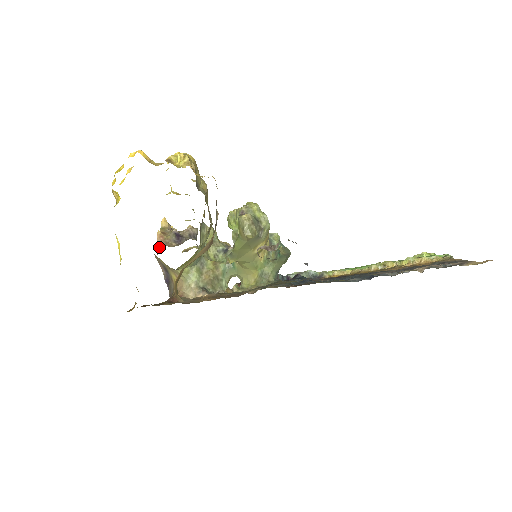
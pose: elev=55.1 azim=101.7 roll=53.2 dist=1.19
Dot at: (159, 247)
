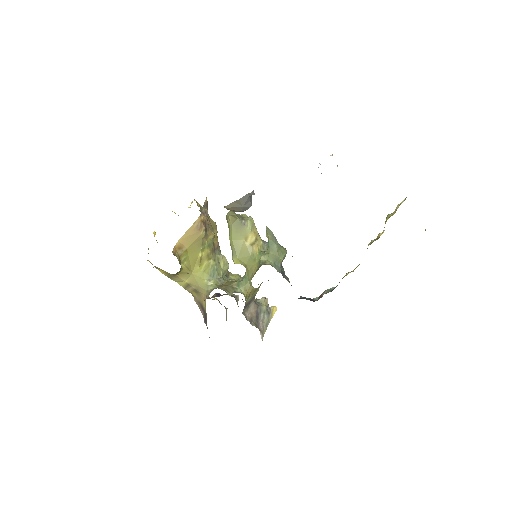
Dot at: occluded
